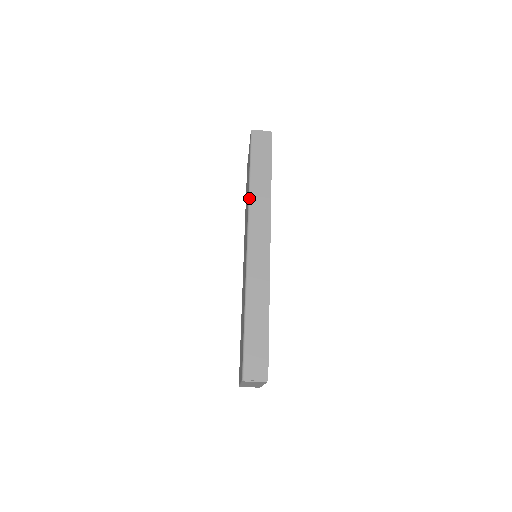
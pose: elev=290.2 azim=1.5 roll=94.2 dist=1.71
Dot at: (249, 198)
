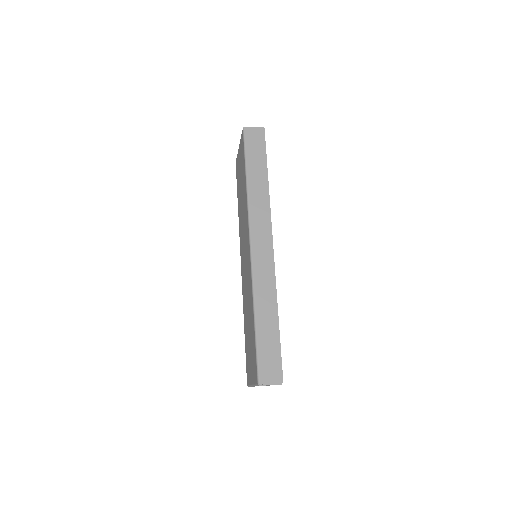
Dot at: (248, 199)
